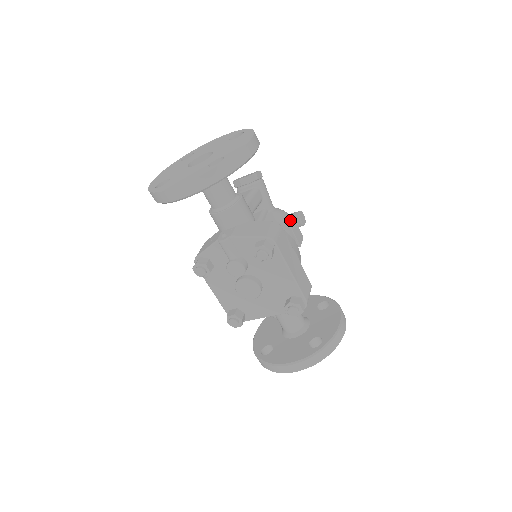
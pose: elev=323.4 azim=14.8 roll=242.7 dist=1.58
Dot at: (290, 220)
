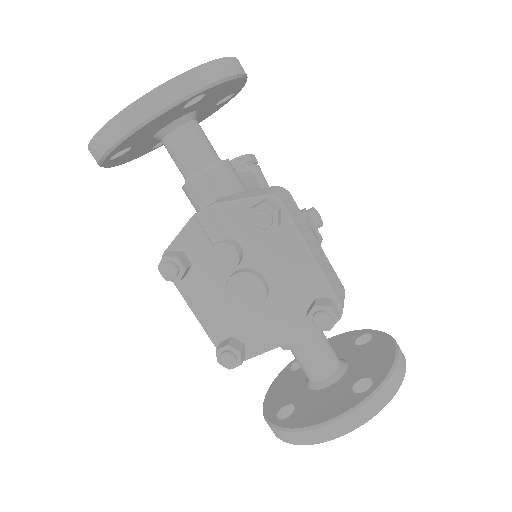
Dot at: (301, 210)
